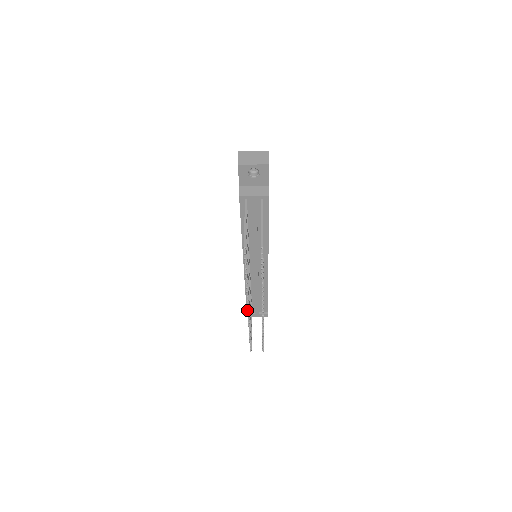
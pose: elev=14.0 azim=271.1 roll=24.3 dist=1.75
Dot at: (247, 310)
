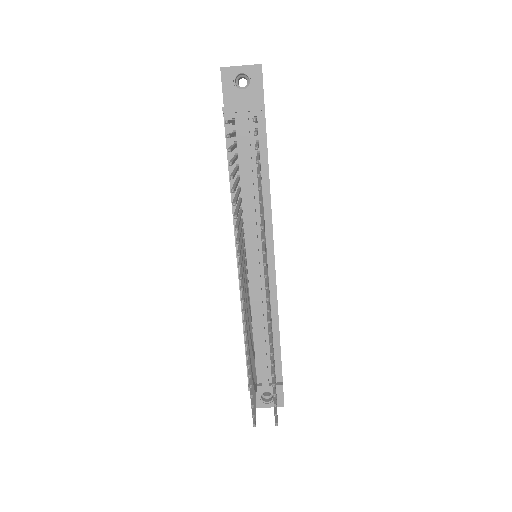
Dot at: occluded
